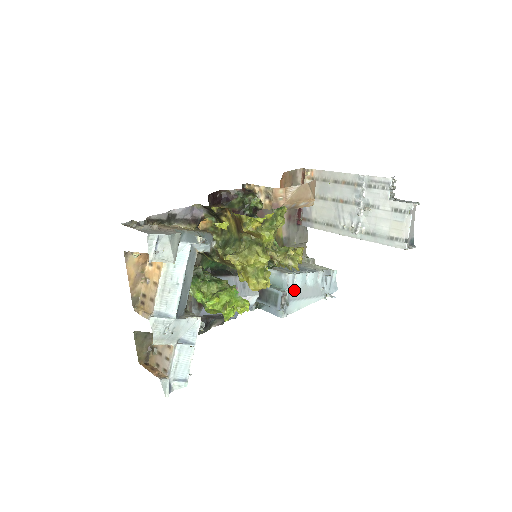
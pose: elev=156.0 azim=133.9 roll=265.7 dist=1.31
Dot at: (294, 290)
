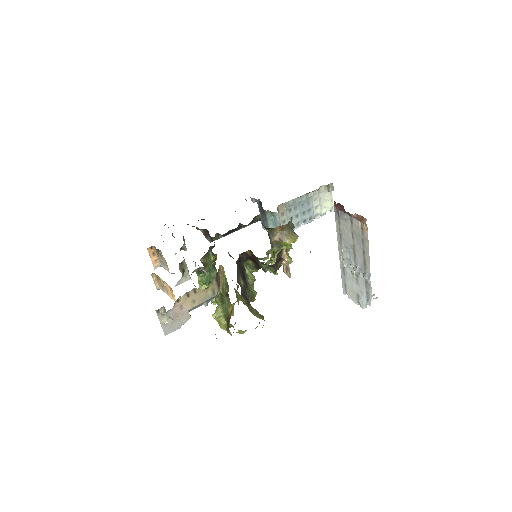
Dot at: occluded
